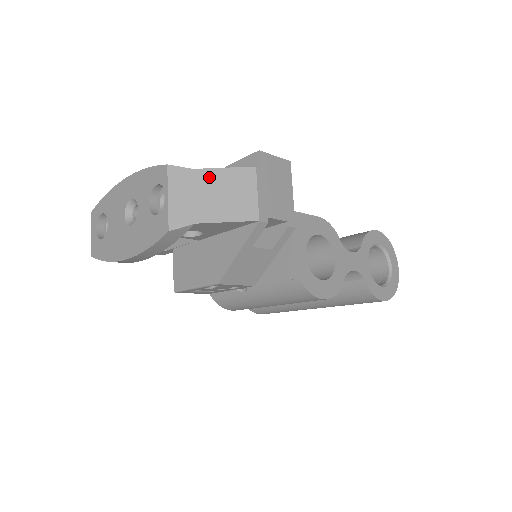
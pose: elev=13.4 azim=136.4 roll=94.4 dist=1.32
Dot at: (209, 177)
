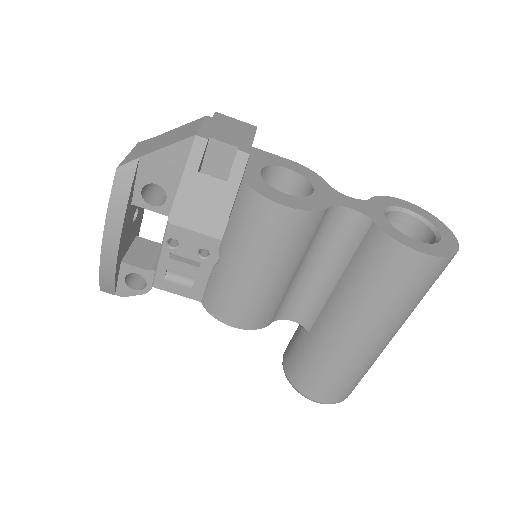
Dot at: (166, 134)
